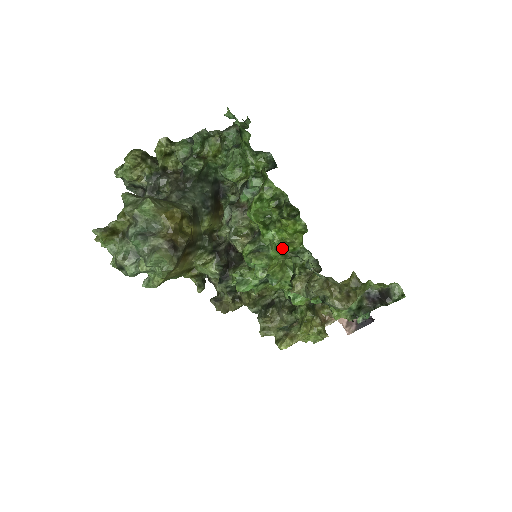
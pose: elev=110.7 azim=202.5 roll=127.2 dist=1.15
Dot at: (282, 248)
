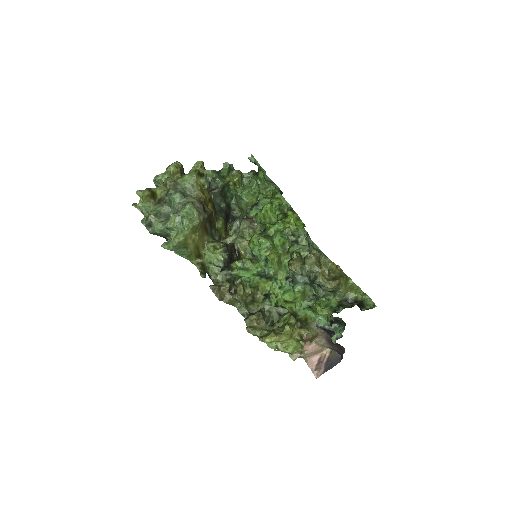
Dot at: (287, 230)
